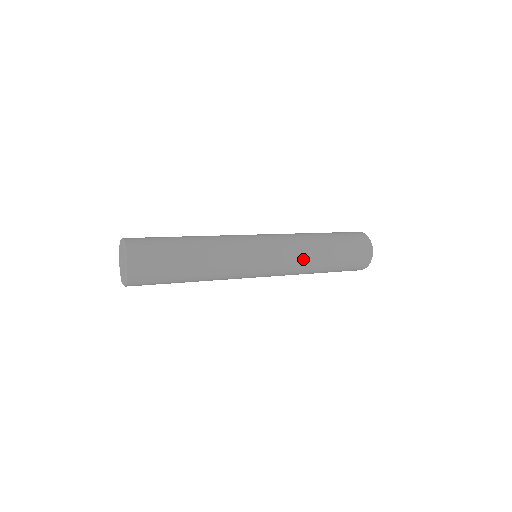
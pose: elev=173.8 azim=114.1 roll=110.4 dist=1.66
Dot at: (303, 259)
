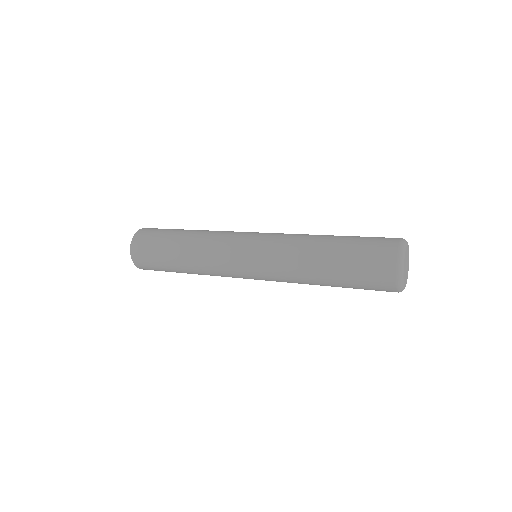
Dot at: (291, 258)
